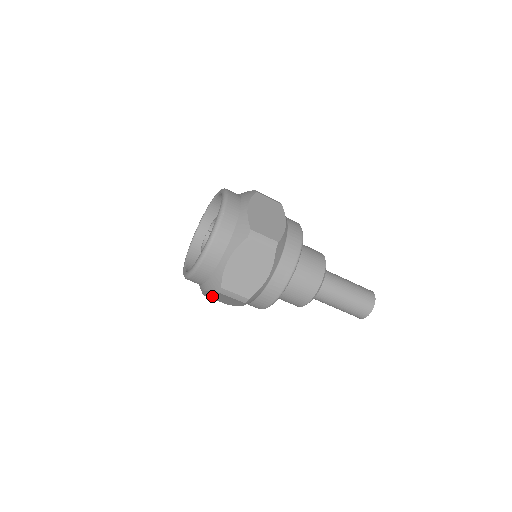
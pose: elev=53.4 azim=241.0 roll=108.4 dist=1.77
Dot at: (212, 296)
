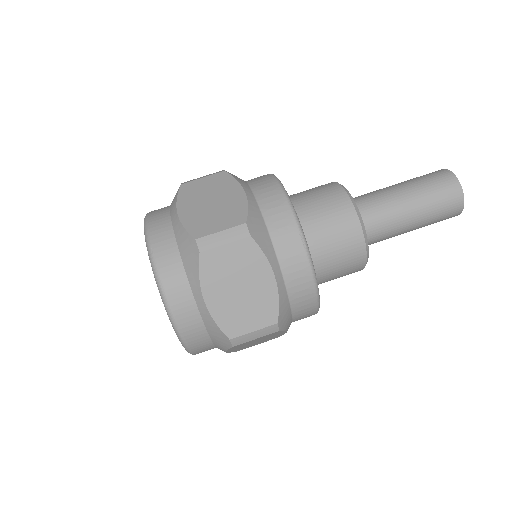
Dot at: (245, 347)
